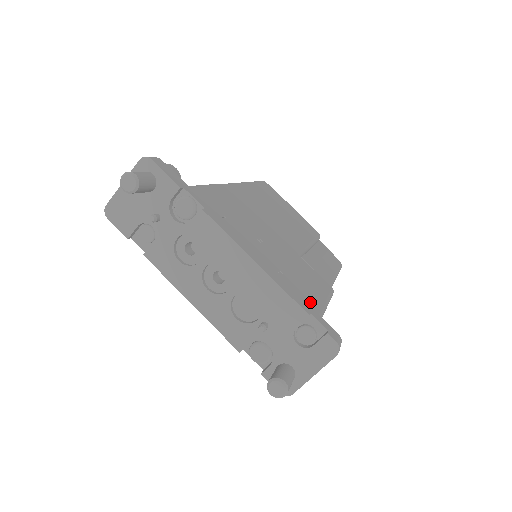
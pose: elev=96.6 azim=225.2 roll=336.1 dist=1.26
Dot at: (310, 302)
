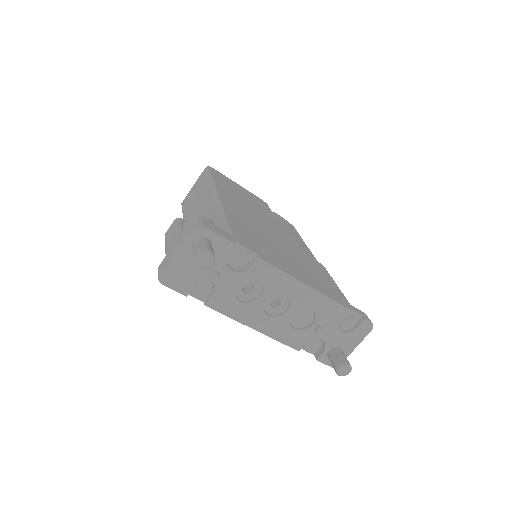
Dot at: (340, 296)
